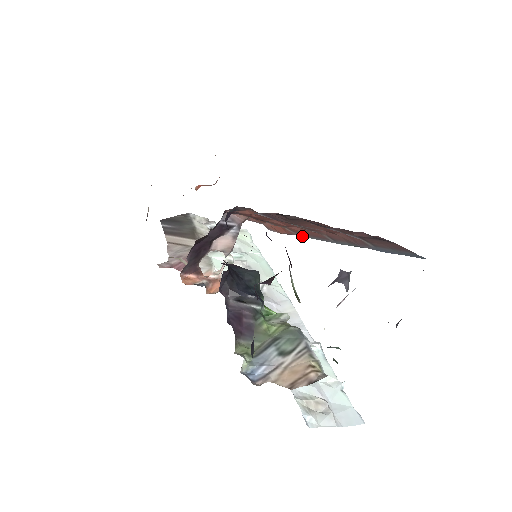
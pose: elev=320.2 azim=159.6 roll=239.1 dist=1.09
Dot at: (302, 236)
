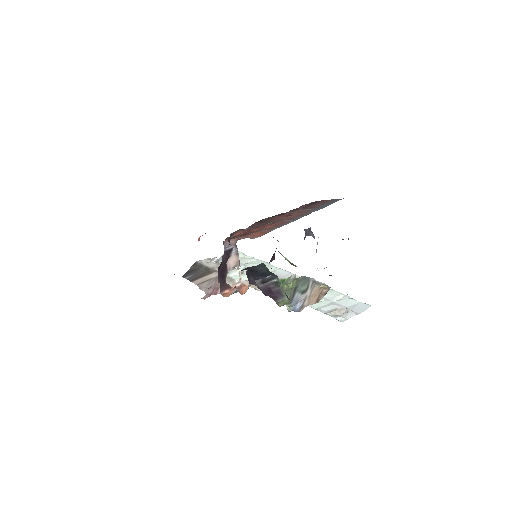
Dot at: occluded
